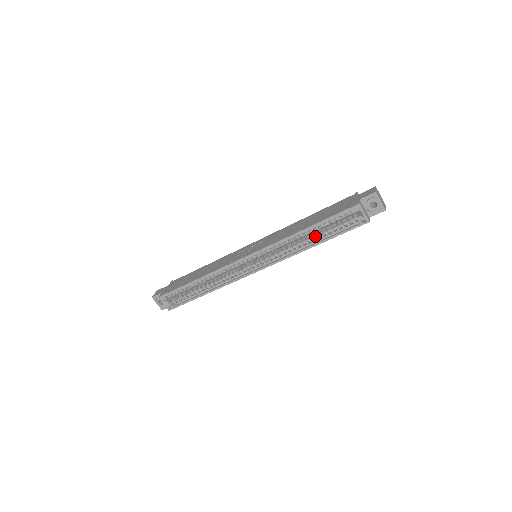
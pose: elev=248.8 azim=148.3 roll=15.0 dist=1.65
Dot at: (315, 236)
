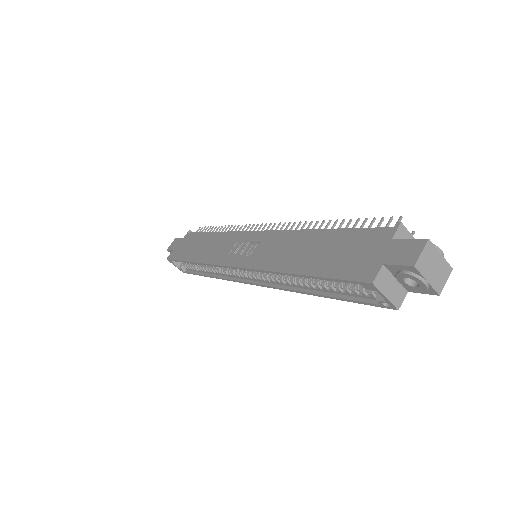
Dot at: (315, 283)
